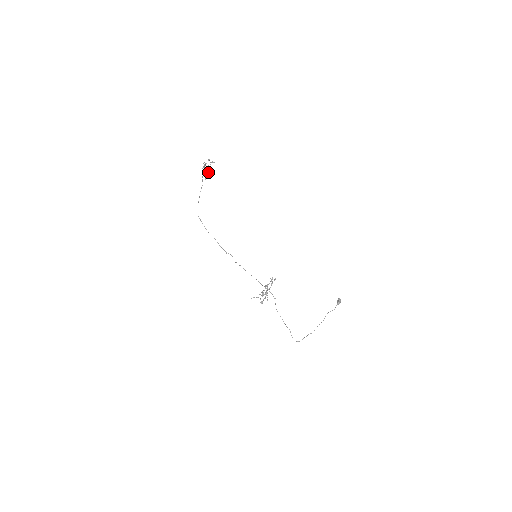
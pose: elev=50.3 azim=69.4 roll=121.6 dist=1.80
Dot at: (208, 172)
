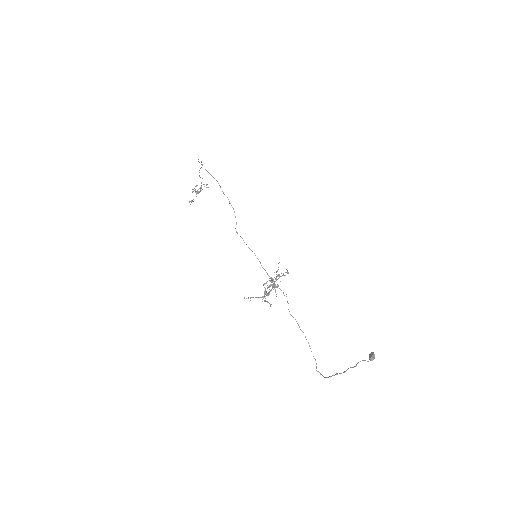
Dot at: occluded
